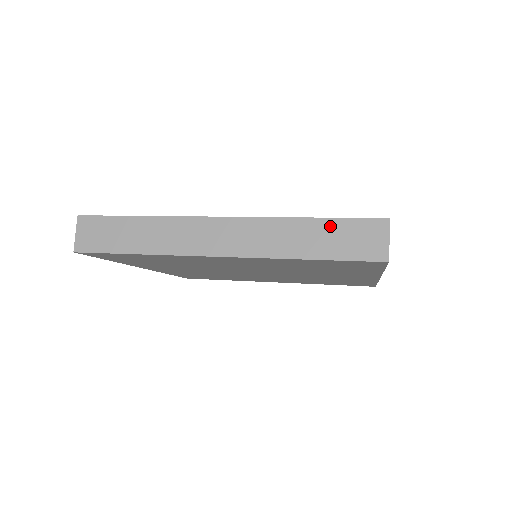
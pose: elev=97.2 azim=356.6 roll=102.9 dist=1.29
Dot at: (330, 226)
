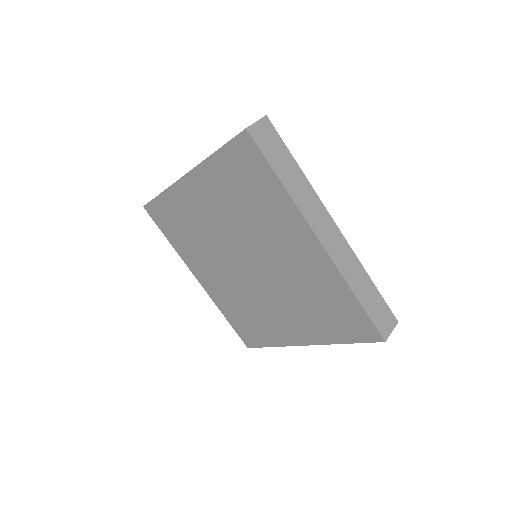
Dot at: occluded
